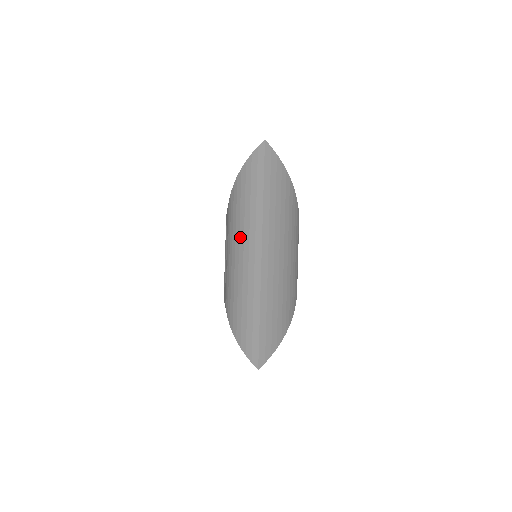
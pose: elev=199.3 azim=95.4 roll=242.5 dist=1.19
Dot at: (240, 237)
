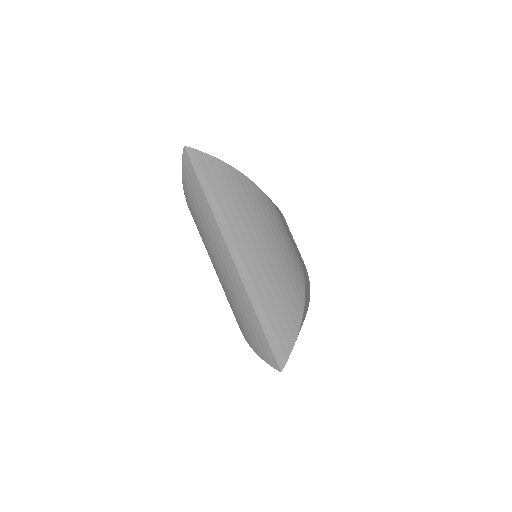
Dot at: occluded
